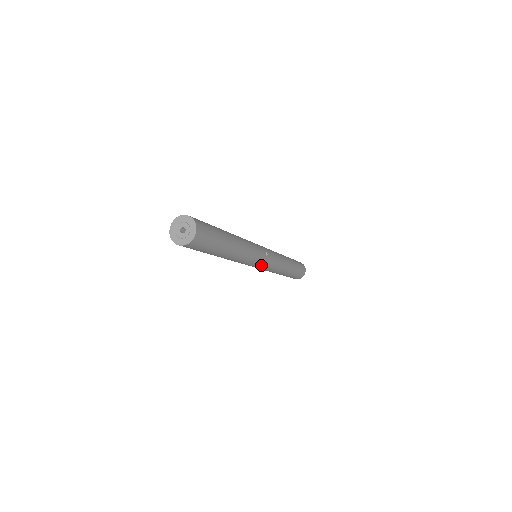
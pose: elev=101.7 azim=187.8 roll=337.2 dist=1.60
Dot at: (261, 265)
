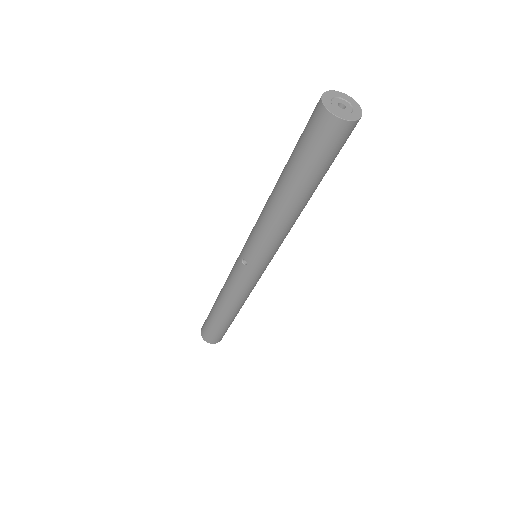
Dot at: (268, 264)
